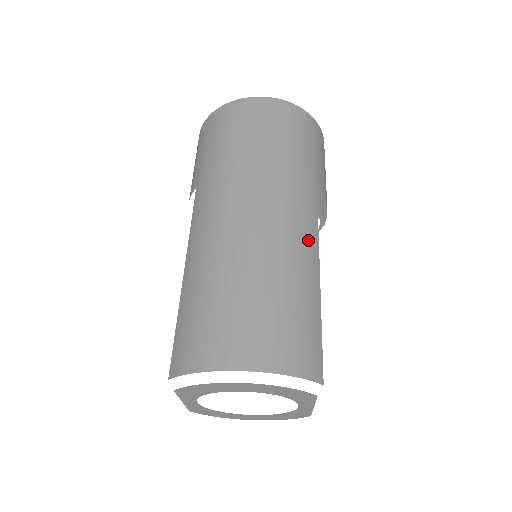
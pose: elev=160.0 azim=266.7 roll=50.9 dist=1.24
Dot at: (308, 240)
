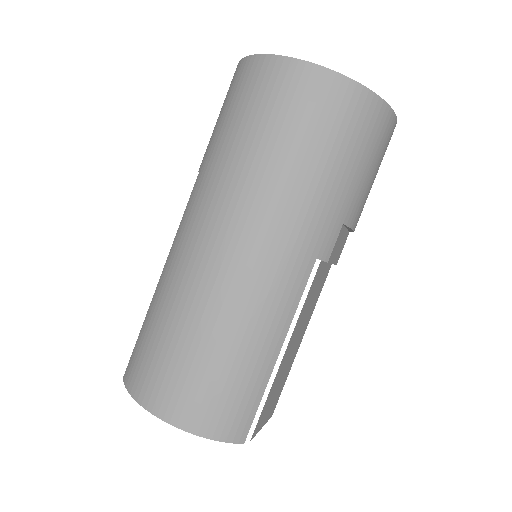
Dot at: (285, 294)
